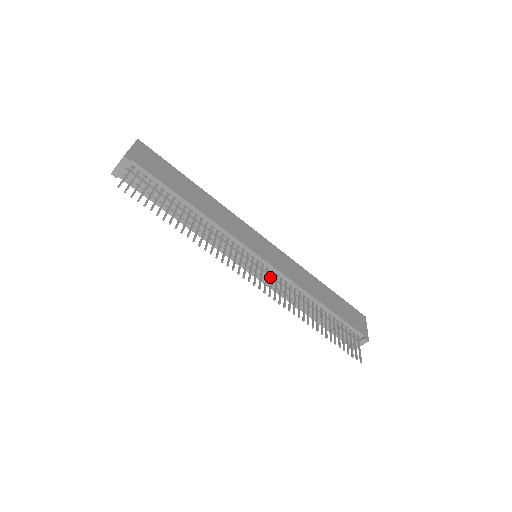
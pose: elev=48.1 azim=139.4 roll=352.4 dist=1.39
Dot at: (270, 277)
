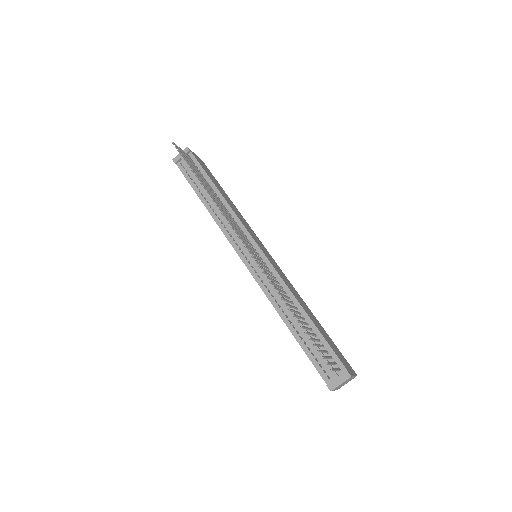
Dot at: (261, 262)
